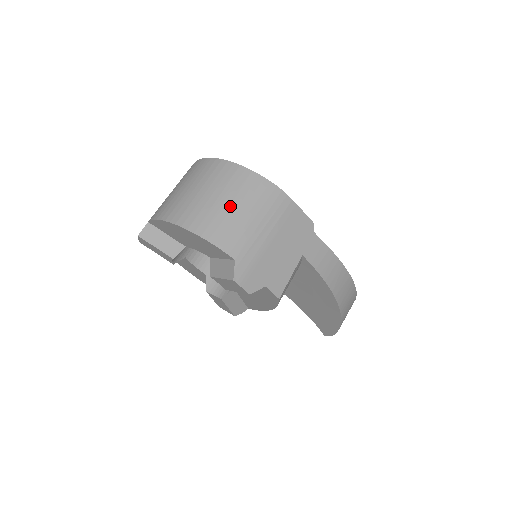
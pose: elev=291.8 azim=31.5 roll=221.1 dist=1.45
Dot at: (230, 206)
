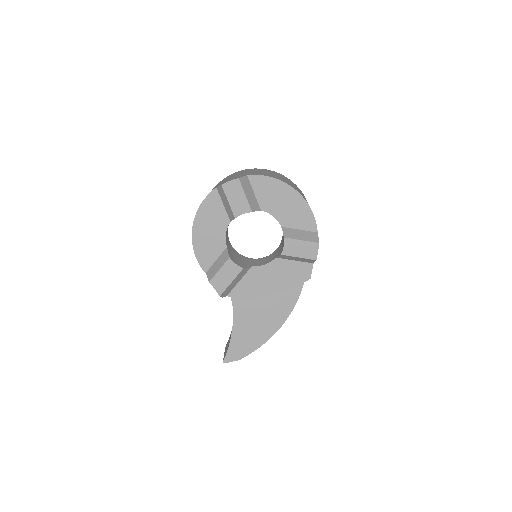
Dot at: occluded
